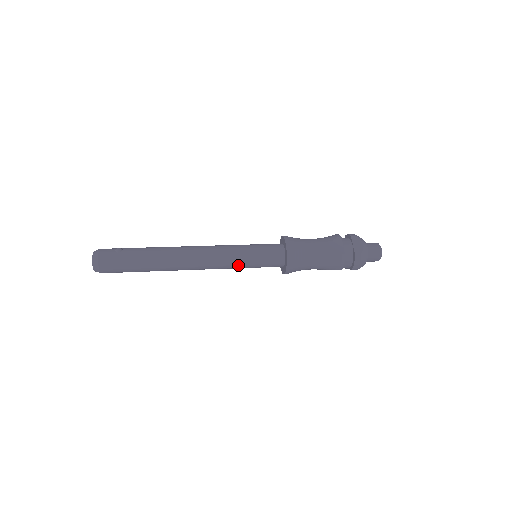
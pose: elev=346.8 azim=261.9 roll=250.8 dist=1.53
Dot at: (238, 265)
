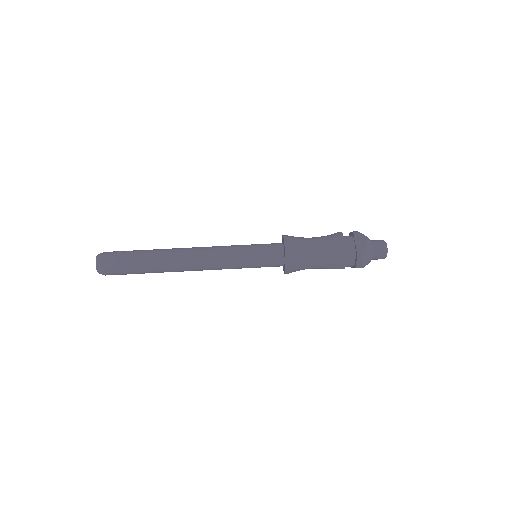
Dot at: (237, 265)
